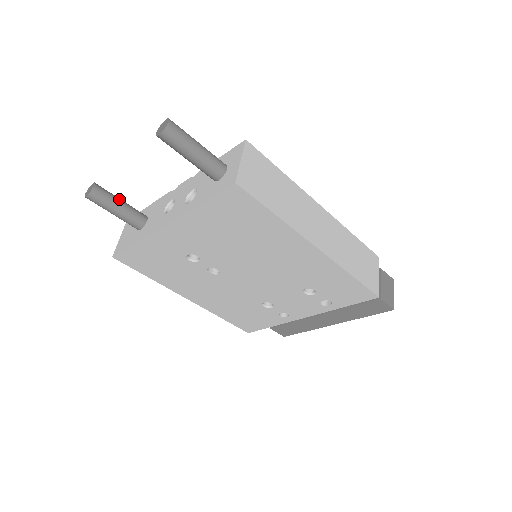
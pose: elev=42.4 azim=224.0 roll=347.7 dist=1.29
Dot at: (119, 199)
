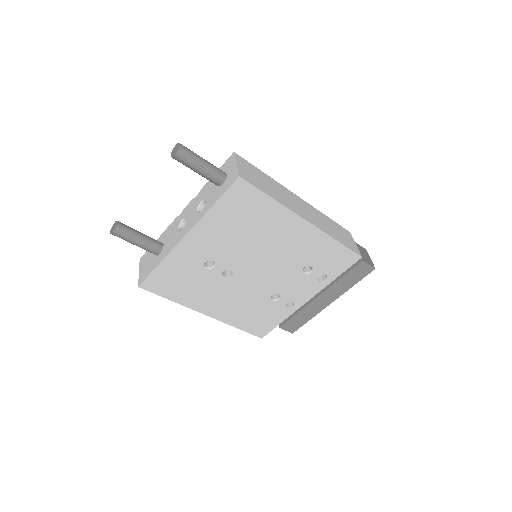
Dot at: (138, 231)
